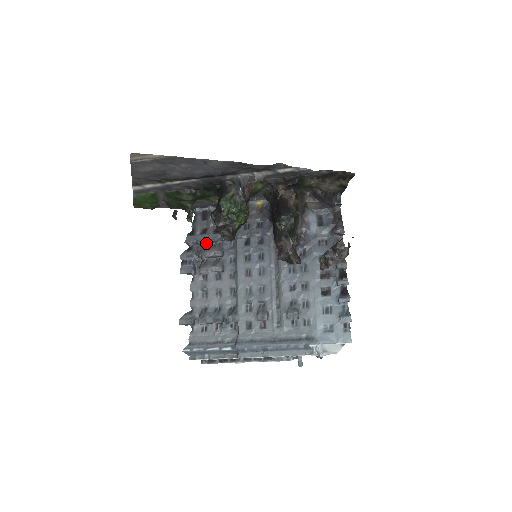
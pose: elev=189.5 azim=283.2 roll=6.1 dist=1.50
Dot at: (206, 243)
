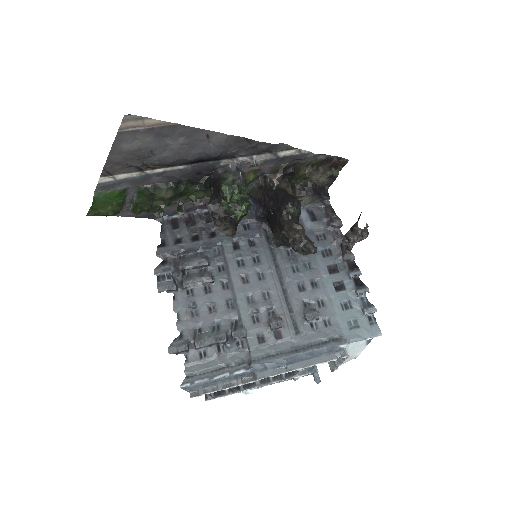
Dot at: (183, 254)
